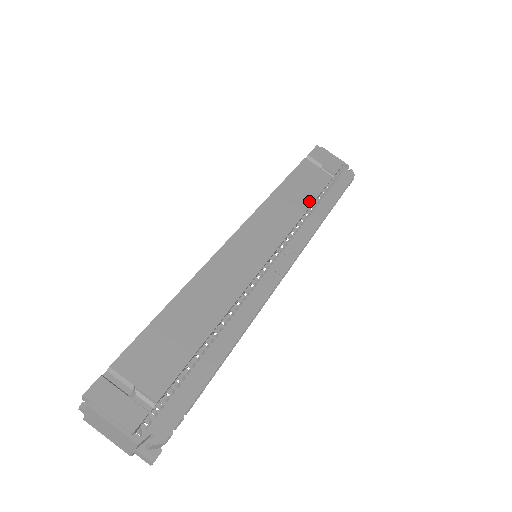
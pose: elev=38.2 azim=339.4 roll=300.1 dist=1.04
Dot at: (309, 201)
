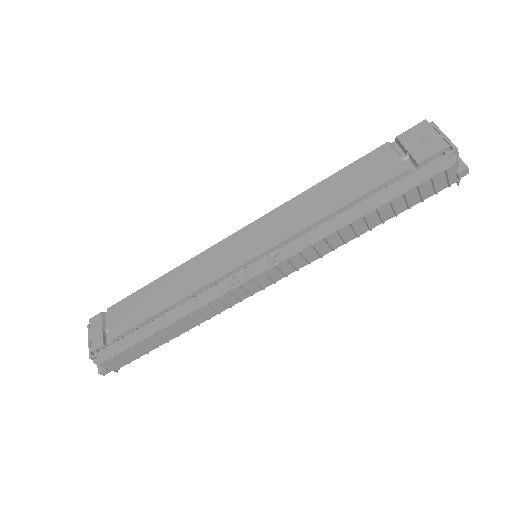
Dot at: (342, 203)
